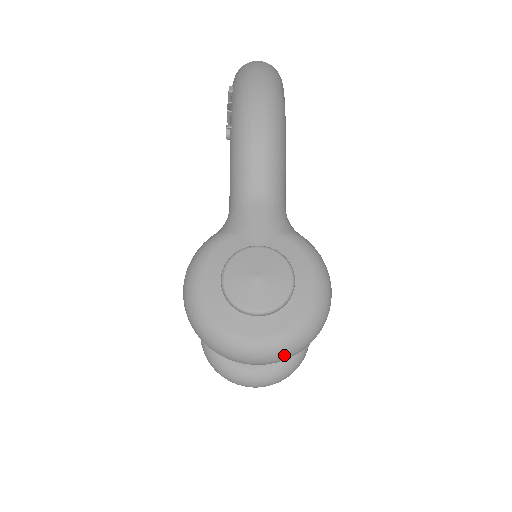
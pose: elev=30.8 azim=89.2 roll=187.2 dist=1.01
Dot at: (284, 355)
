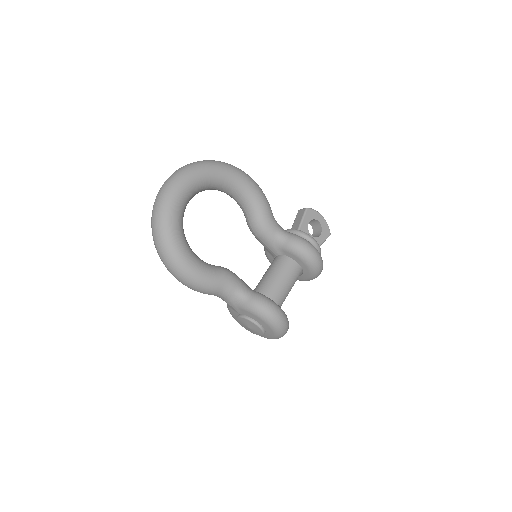
Dot at: occluded
